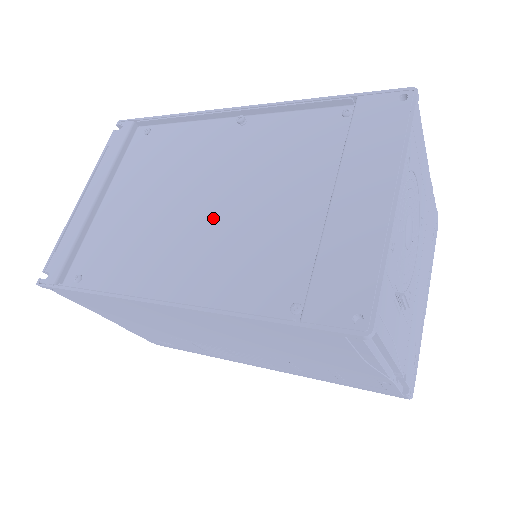
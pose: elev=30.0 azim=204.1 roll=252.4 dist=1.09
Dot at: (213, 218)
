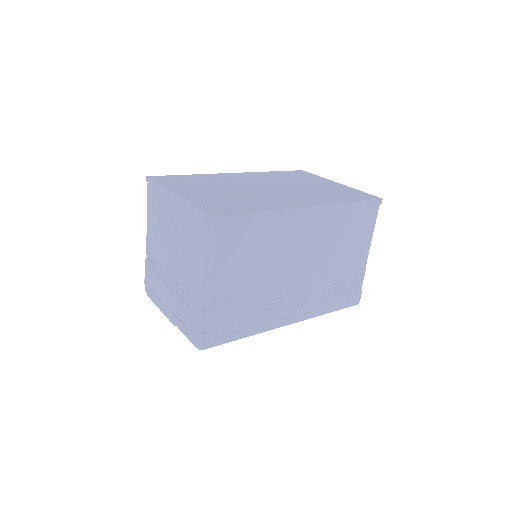
Dot at: (278, 195)
